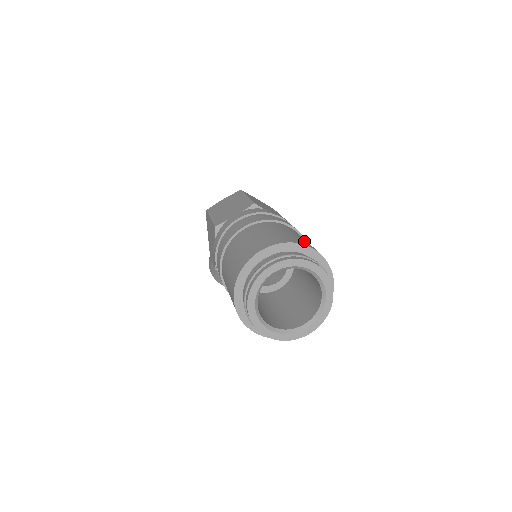
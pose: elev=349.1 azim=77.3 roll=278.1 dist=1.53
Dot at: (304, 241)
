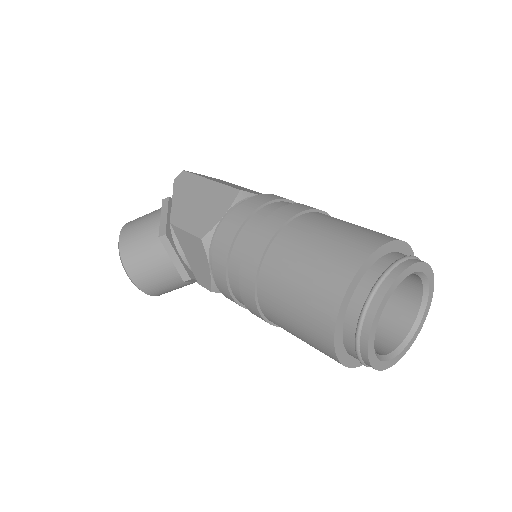
Dot at: occluded
